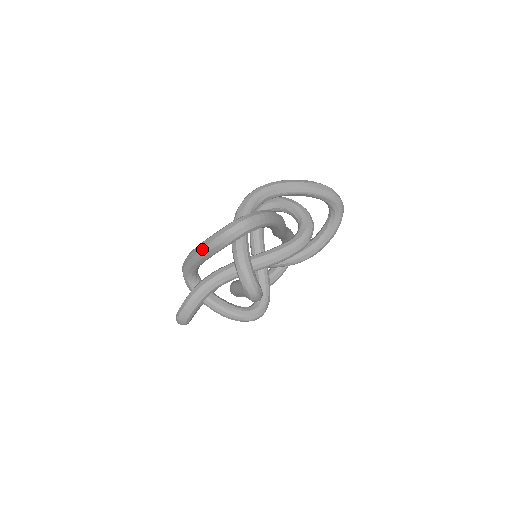
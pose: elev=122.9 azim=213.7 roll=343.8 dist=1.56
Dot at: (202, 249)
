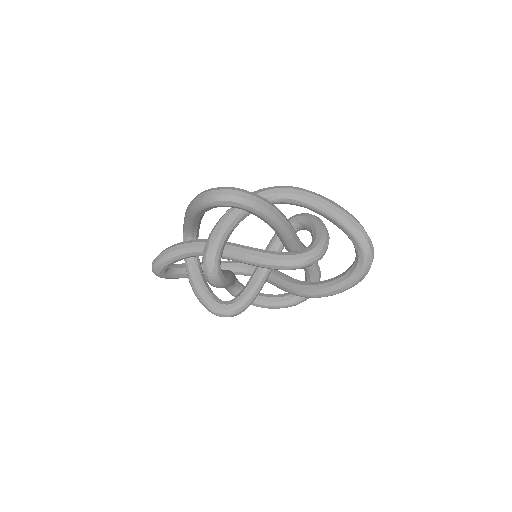
Dot at: (190, 202)
